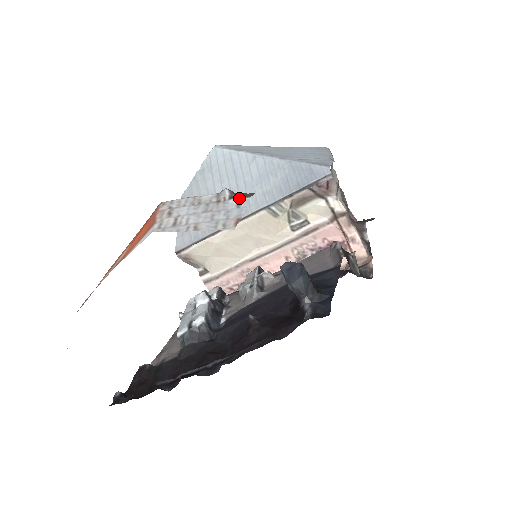
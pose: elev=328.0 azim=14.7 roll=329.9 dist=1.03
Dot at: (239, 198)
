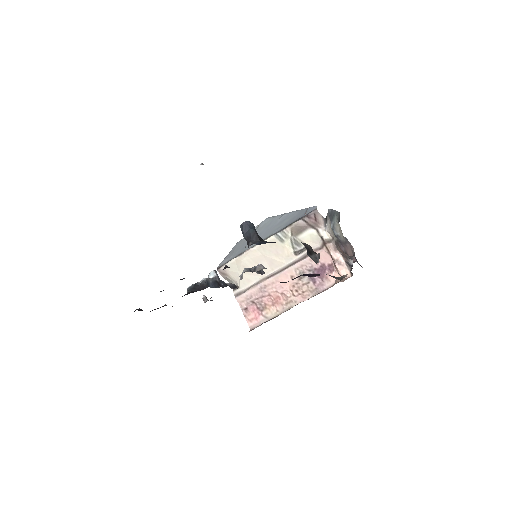
Dot at: occluded
